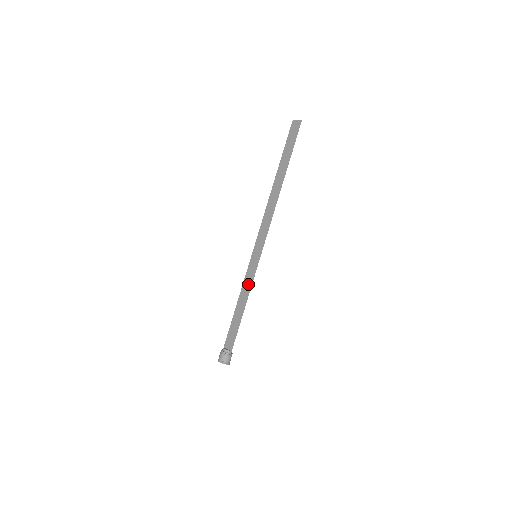
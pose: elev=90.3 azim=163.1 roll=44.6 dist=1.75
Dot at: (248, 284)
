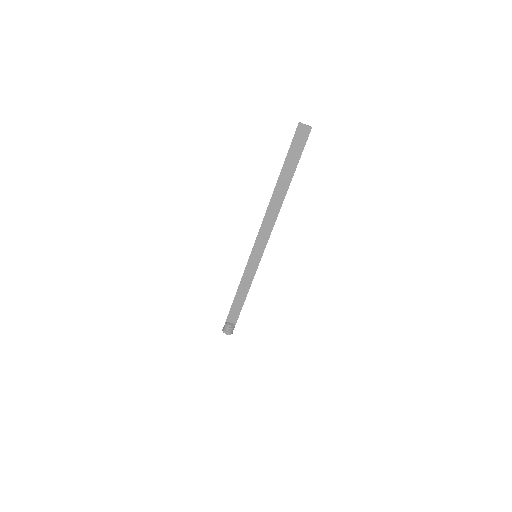
Dot at: (249, 278)
